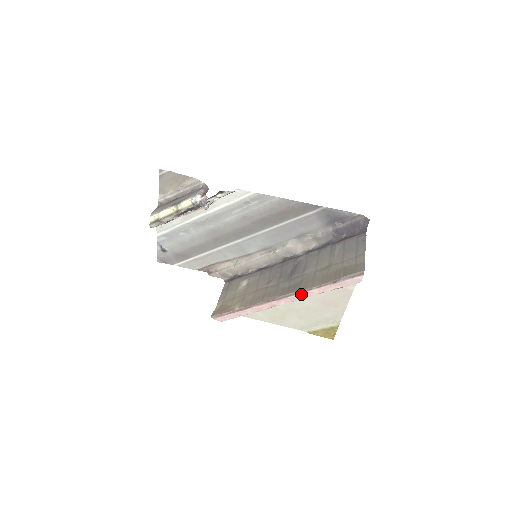
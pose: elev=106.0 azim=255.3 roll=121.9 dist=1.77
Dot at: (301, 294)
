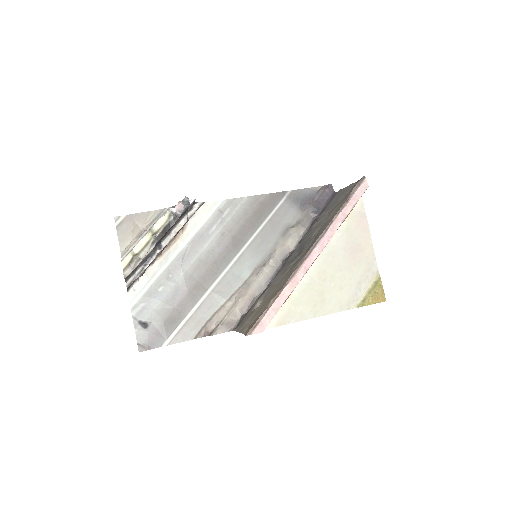
Dot at: (326, 233)
